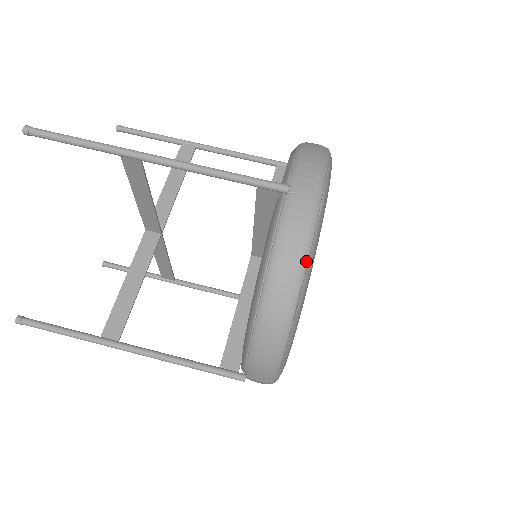
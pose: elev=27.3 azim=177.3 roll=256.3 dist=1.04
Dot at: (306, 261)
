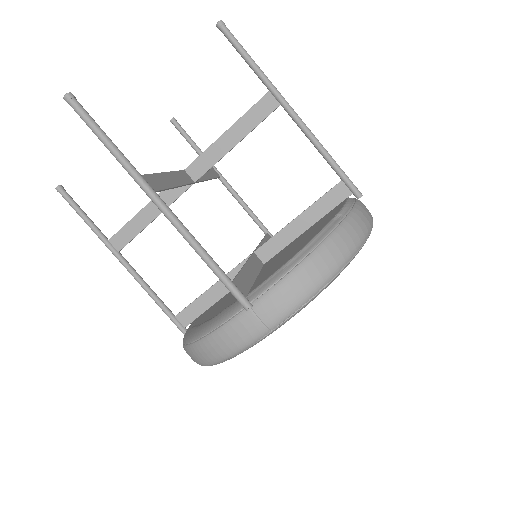
Dot at: (229, 357)
